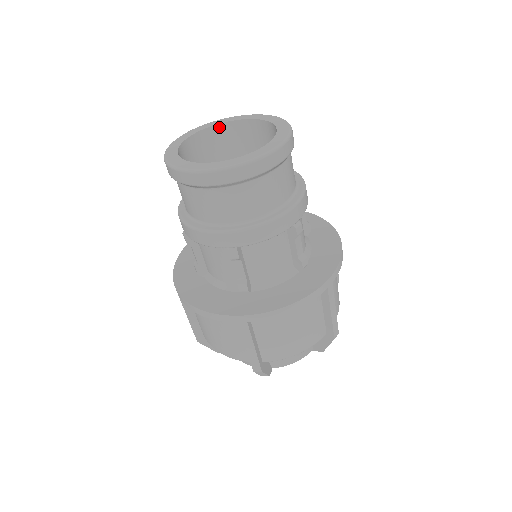
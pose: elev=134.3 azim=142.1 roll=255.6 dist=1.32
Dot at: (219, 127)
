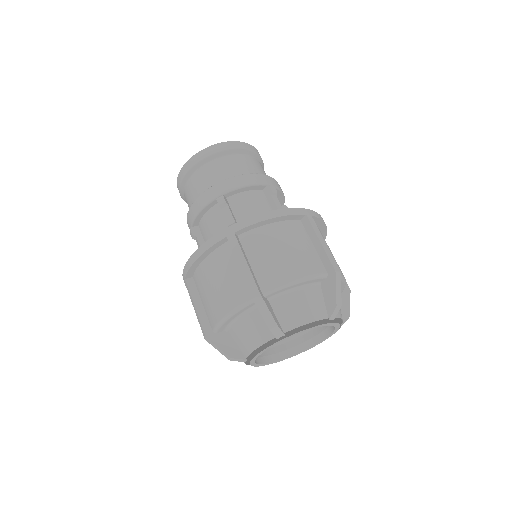
Dot at: occluded
